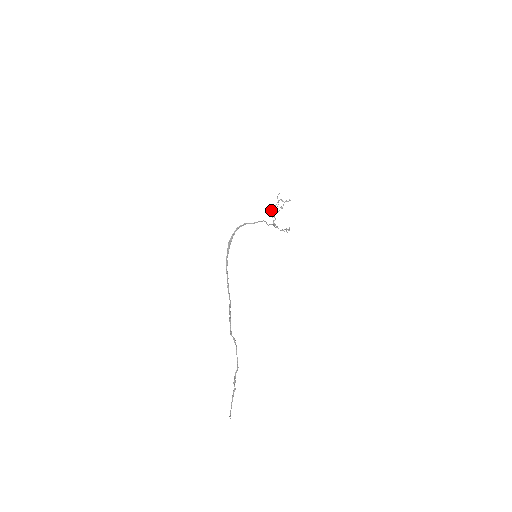
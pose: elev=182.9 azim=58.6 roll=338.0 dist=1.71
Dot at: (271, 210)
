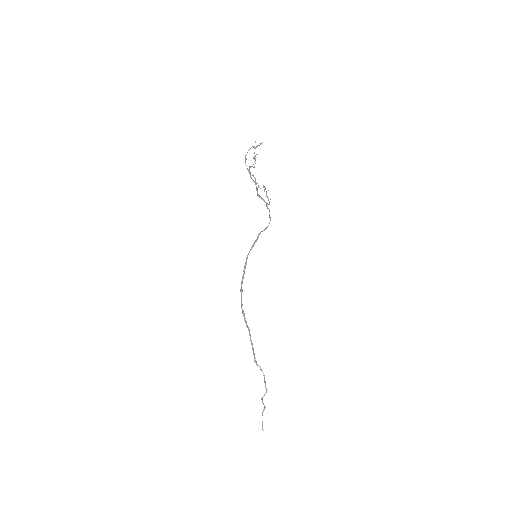
Dot at: occluded
